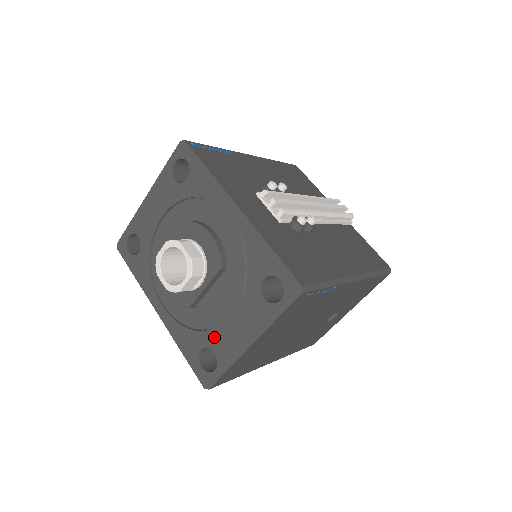
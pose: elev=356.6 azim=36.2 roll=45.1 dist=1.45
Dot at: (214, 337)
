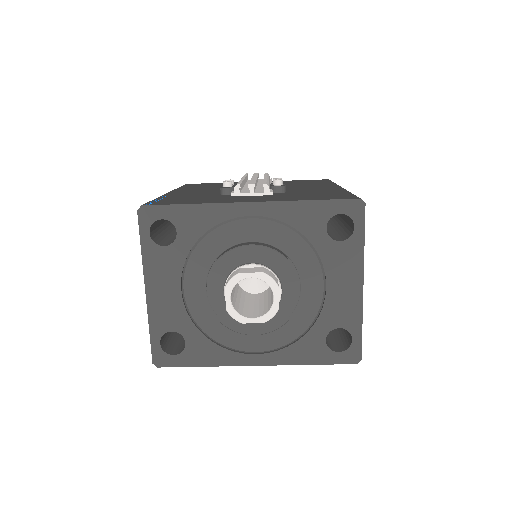
Dot at: (327, 318)
